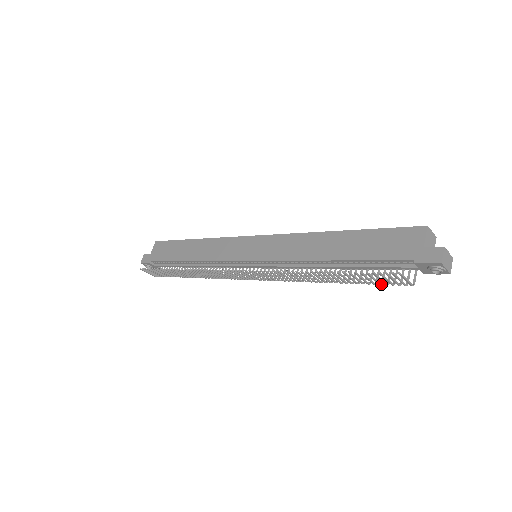
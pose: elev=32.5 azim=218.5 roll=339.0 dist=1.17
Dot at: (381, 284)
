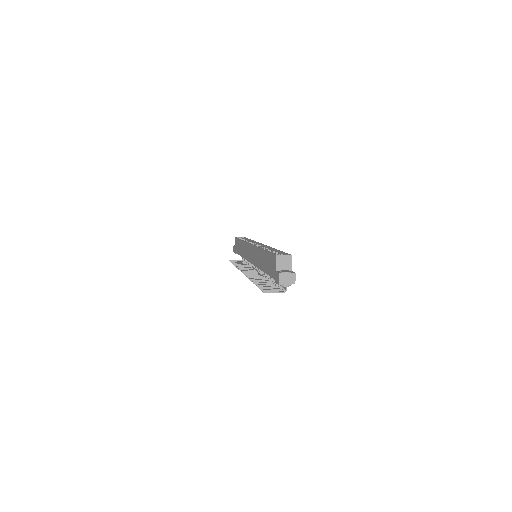
Dot at: (279, 288)
